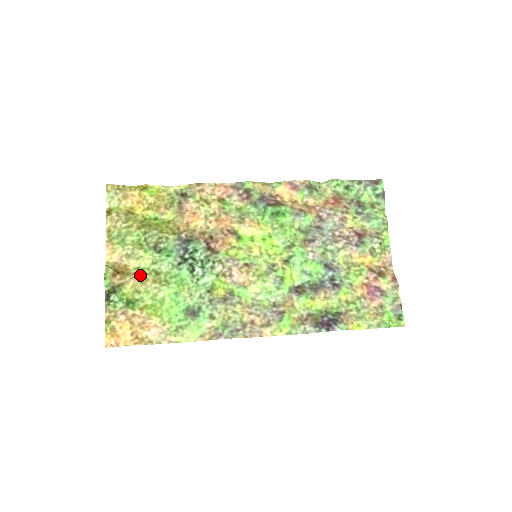
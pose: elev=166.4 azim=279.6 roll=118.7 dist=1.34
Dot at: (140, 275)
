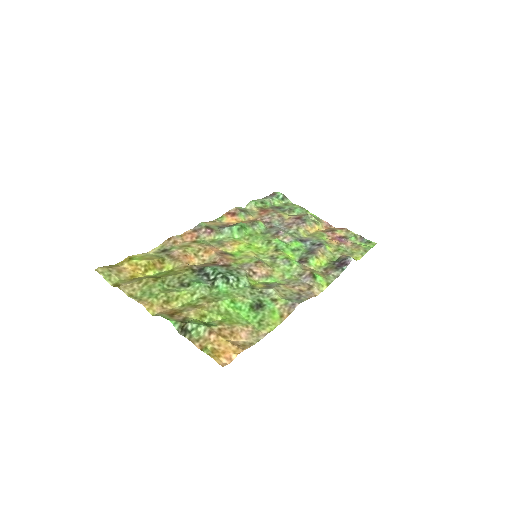
Dot at: (191, 306)
